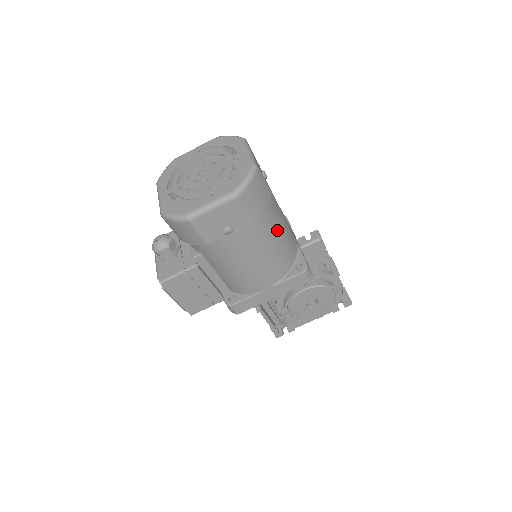
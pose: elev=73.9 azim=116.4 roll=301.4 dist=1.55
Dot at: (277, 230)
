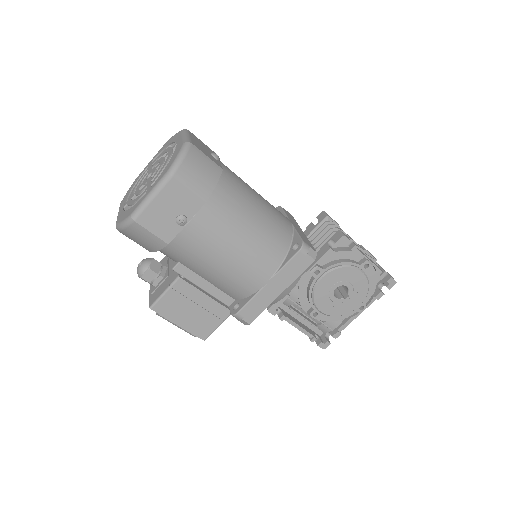
Dot at: (249, 210)
